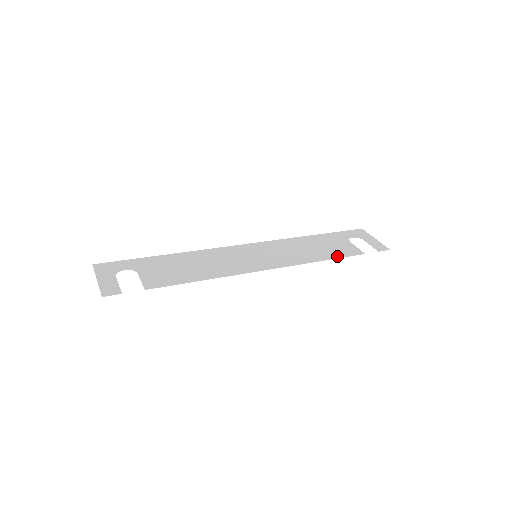
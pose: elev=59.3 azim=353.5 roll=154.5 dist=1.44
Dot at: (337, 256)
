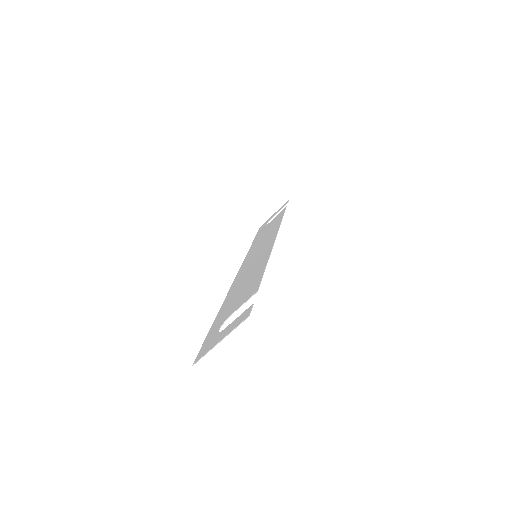
Dot at: (281, 216)
